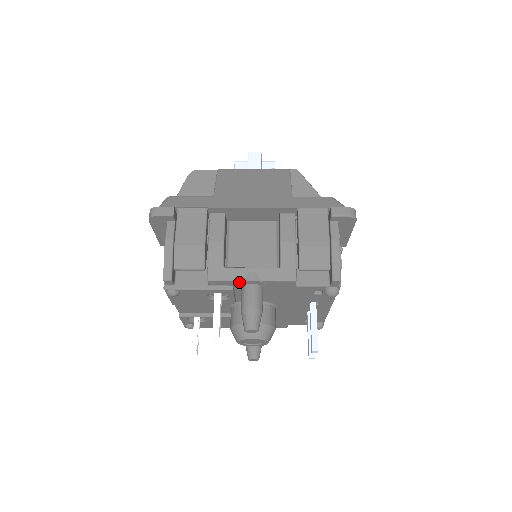
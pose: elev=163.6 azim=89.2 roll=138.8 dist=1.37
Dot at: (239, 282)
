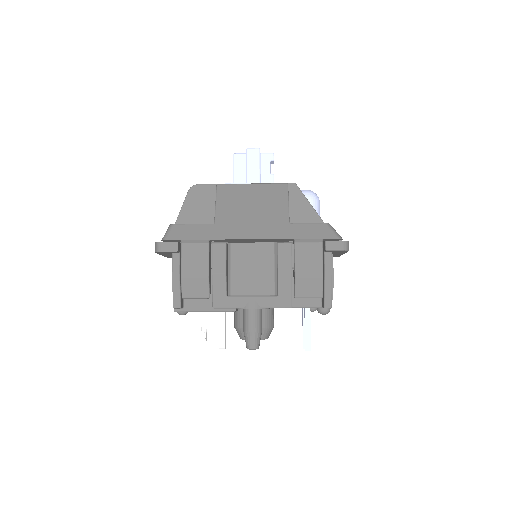
Dot at: (241, 308)
